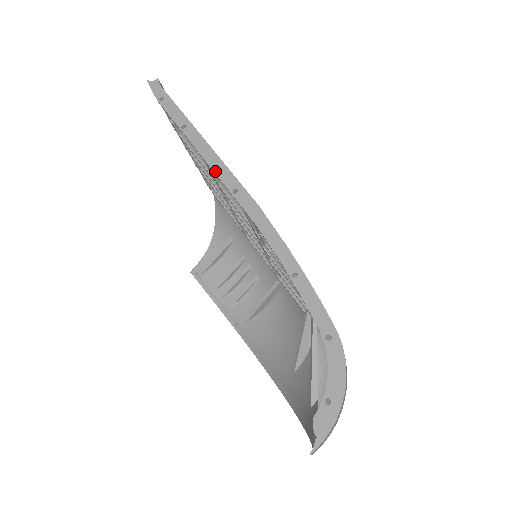
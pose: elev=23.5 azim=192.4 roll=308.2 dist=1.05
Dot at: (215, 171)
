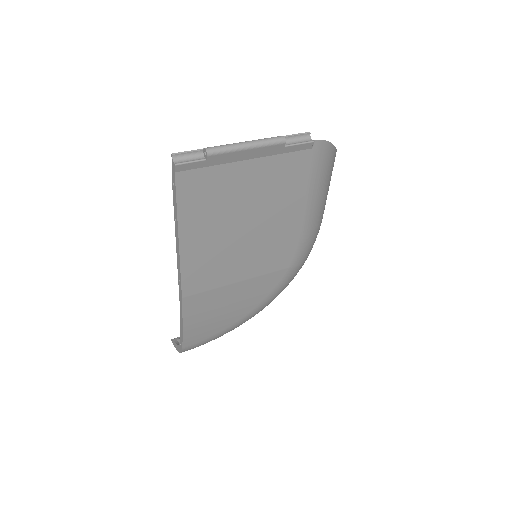
Dot at: (177, 261)
